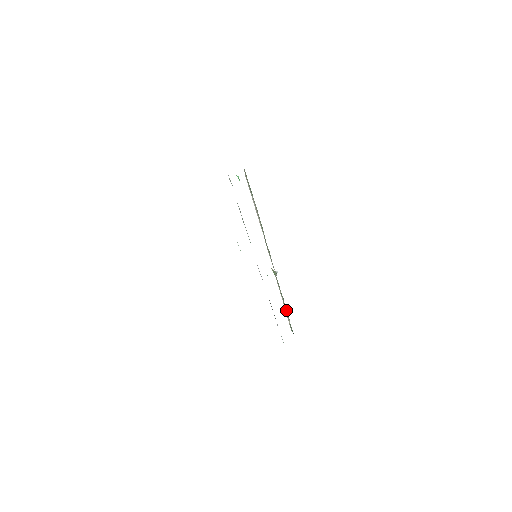
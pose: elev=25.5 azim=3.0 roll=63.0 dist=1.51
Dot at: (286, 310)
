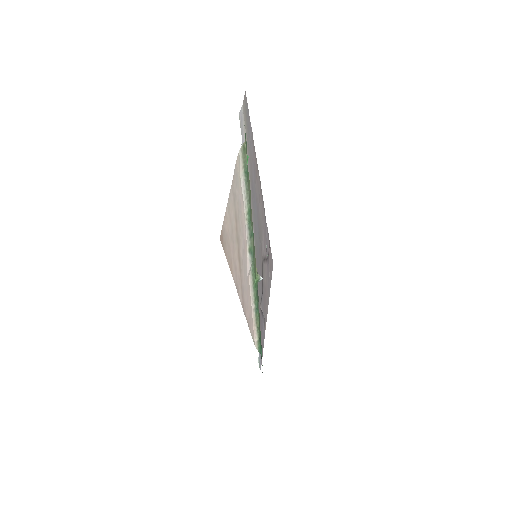
Dot at: (258, 323)
